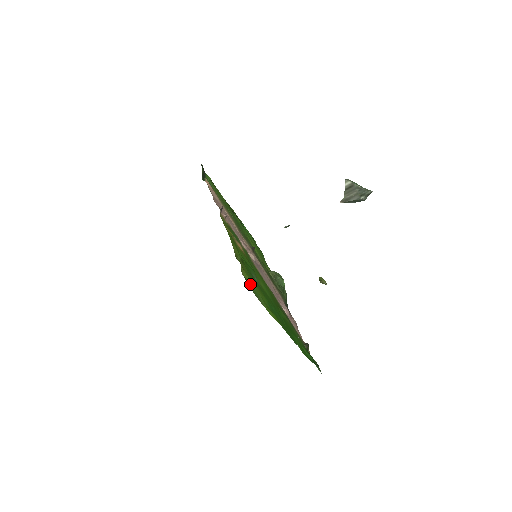
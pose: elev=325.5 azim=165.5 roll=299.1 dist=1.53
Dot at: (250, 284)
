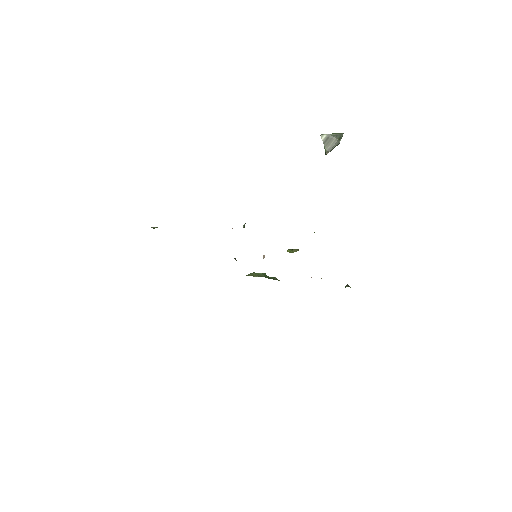
Dot at: occluded
